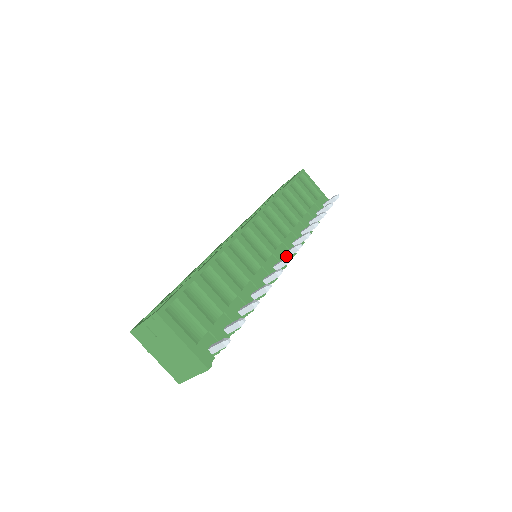
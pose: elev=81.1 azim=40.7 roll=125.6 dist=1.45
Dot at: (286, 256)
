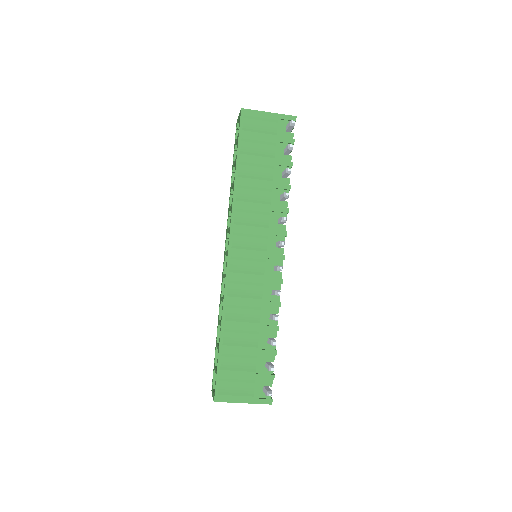
Dot at: (279, 247)
